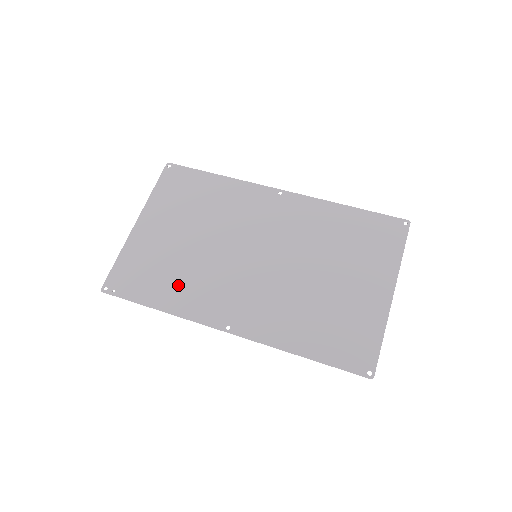
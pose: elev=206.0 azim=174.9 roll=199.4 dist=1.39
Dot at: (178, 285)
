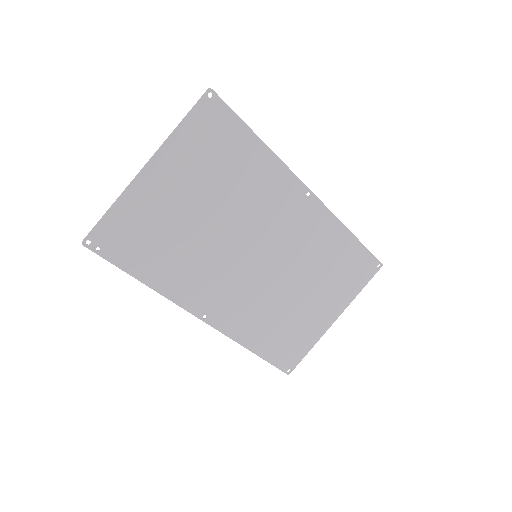
Dot at: (172, 264)
